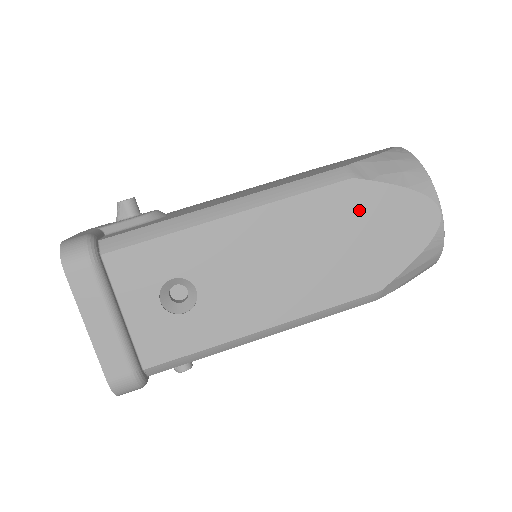
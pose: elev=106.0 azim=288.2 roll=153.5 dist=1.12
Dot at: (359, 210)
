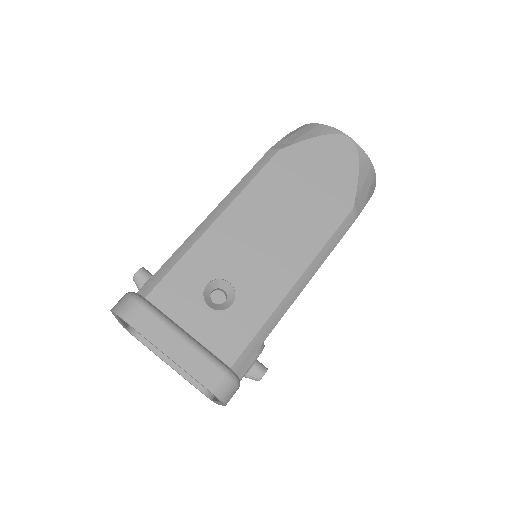
Dot at: (299, 166)
